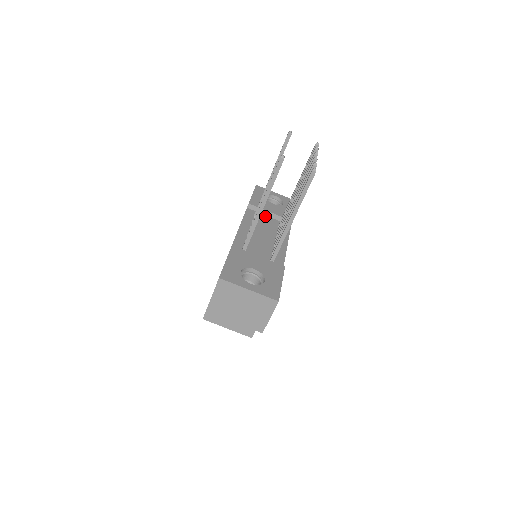
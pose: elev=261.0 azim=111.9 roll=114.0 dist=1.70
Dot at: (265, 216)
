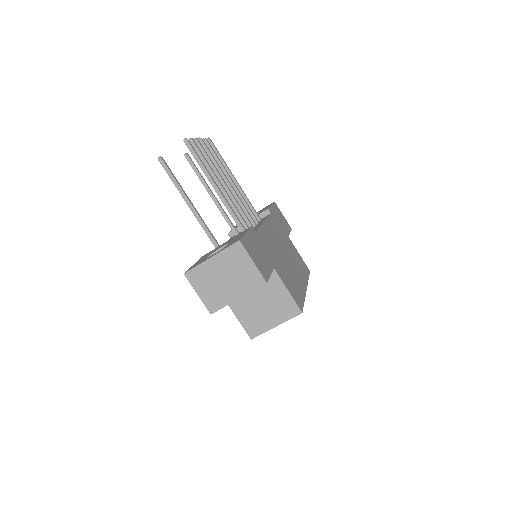
Dot at: occluded
